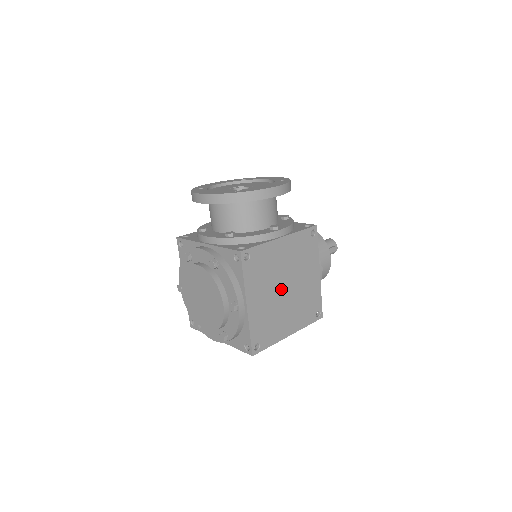
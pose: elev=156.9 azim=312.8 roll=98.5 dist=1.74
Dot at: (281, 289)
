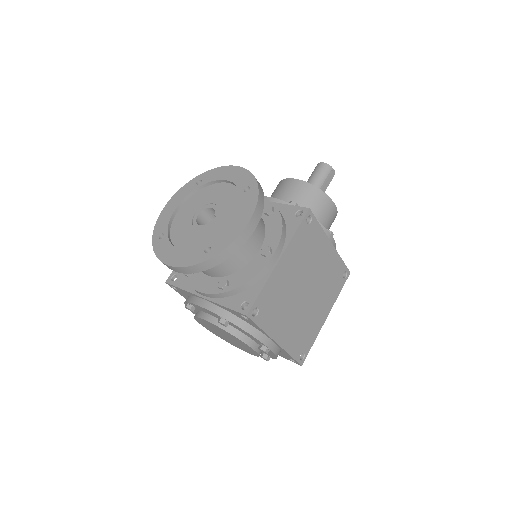
Dot at: (301, 297)
